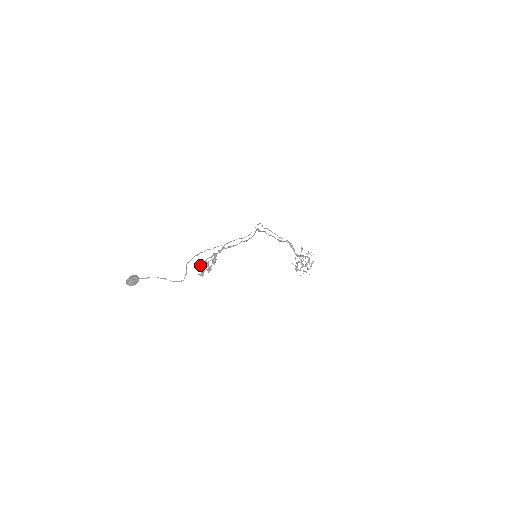
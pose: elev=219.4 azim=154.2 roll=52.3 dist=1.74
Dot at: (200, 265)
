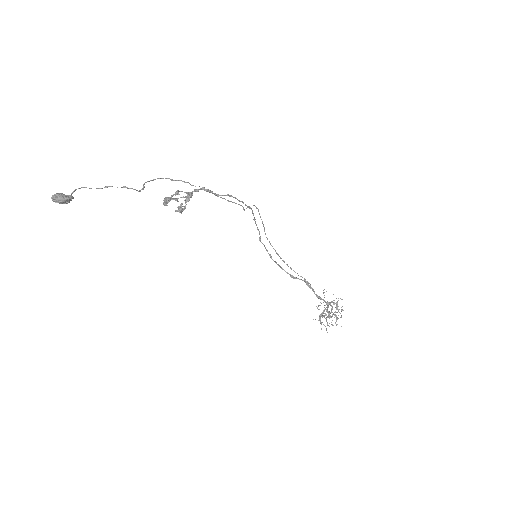
Dot at: occluded
